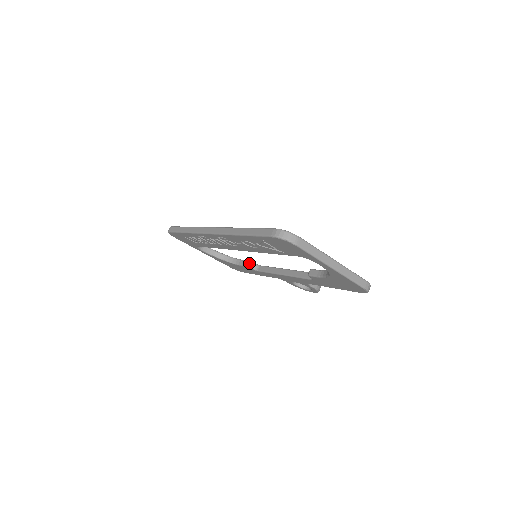
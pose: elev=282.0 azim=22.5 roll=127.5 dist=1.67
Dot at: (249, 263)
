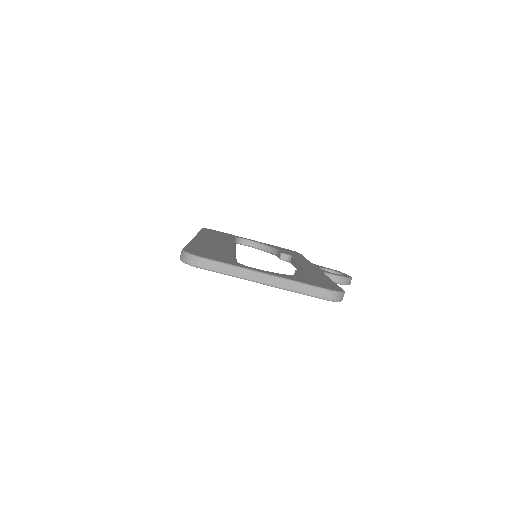
Dot at: (280, 255)
